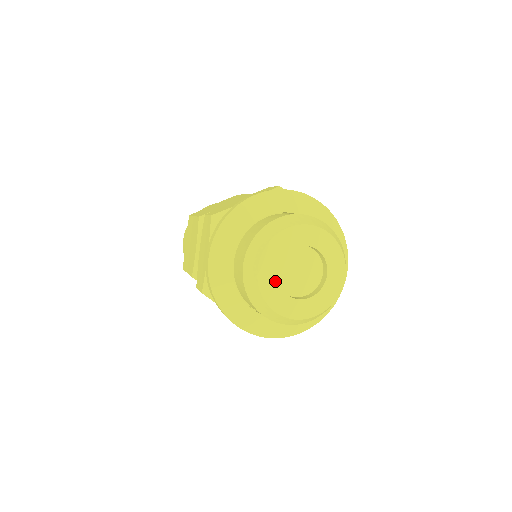
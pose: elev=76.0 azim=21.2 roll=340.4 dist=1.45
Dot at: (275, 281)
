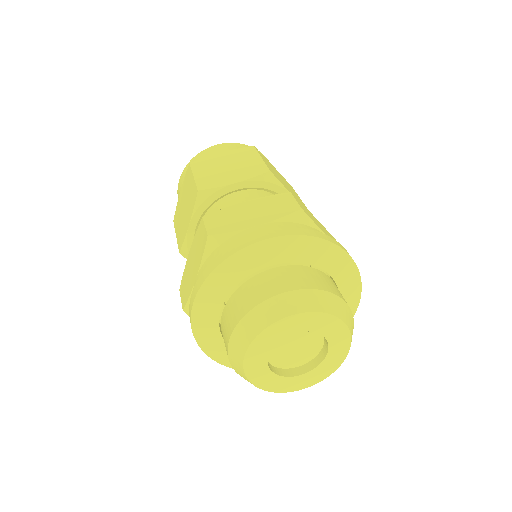
Dot at: (264, 362)
